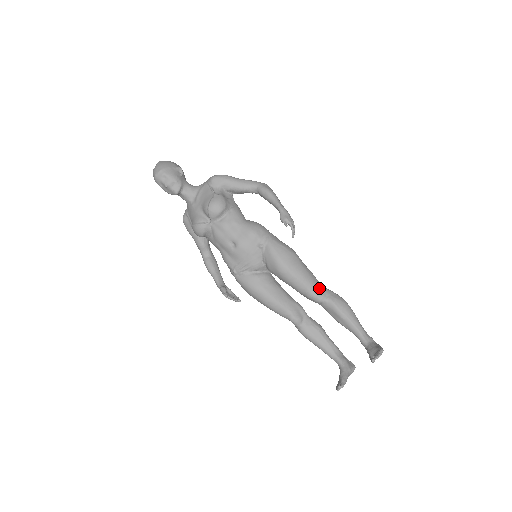
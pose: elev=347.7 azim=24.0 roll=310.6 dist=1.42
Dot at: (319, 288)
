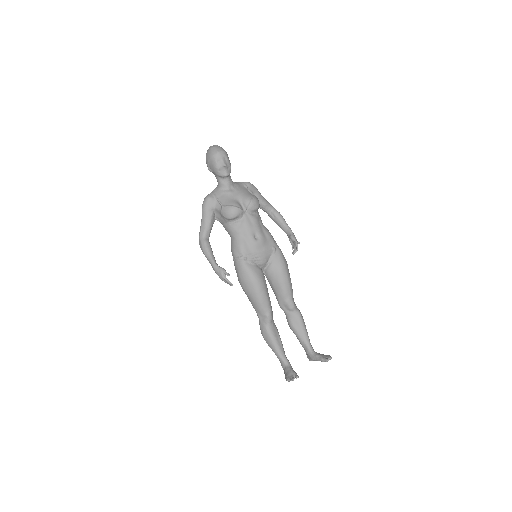
Dot at: occluded
